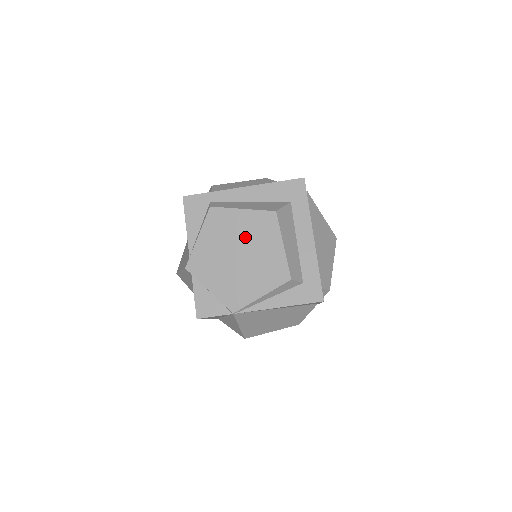
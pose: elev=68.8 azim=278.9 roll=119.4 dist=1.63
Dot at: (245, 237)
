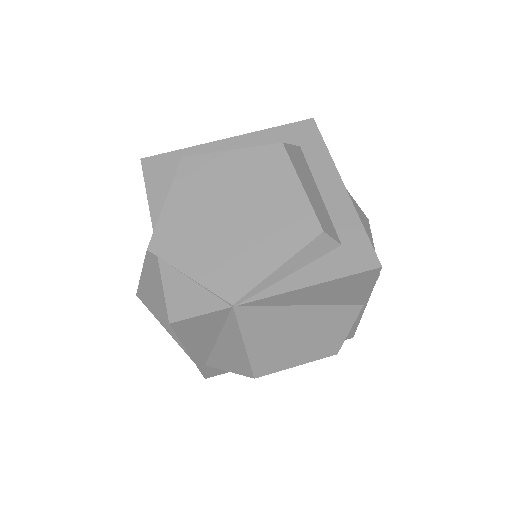
Dot at: (239, 186)
